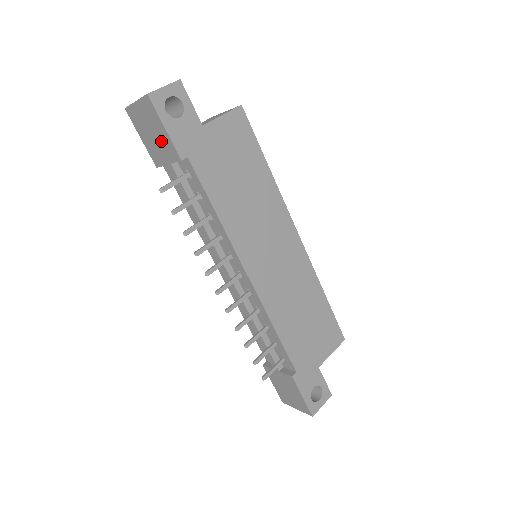
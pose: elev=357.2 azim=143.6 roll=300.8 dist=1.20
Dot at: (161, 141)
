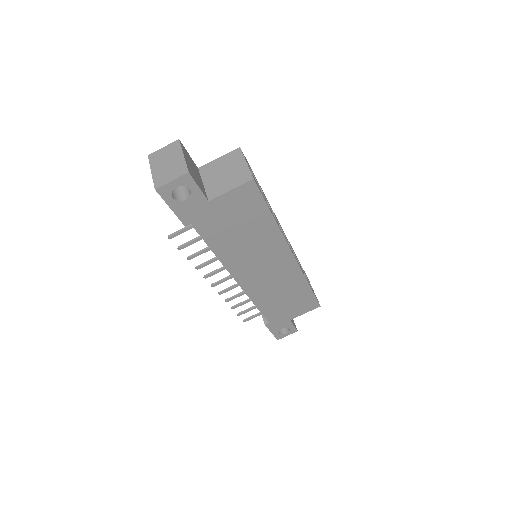
Dot at: occluded
